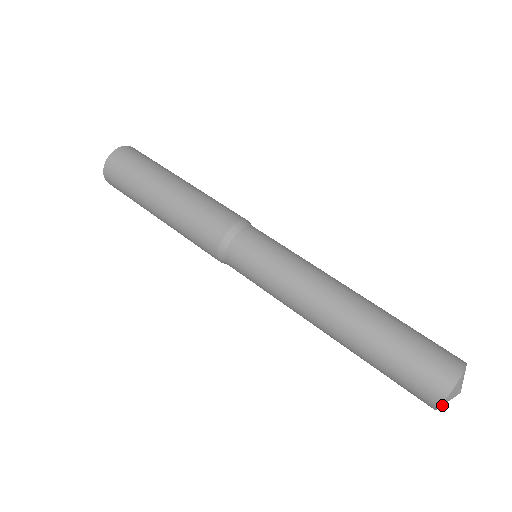
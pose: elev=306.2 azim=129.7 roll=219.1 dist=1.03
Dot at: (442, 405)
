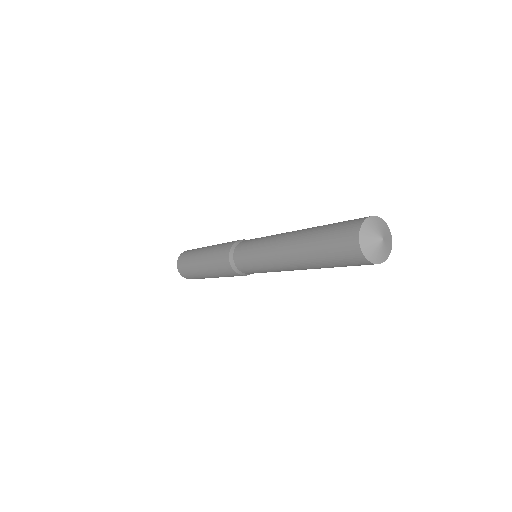
Dot at: (370, 255)
